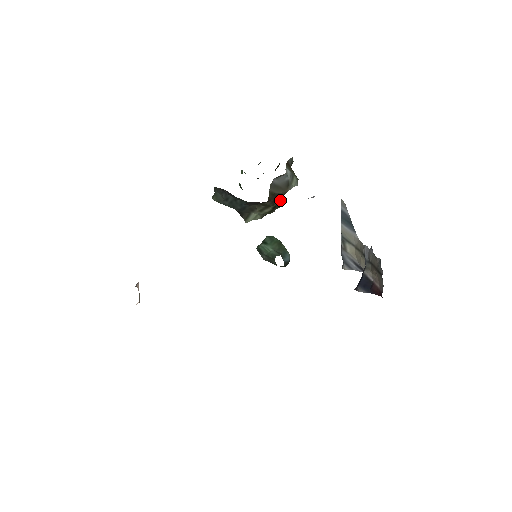
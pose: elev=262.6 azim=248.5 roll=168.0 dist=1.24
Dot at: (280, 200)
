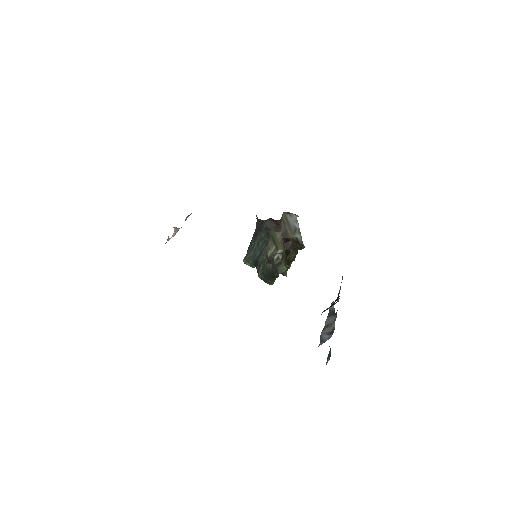
Dot at: occluded
